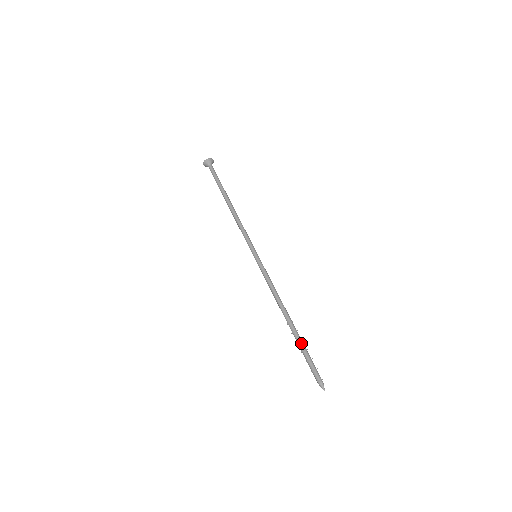
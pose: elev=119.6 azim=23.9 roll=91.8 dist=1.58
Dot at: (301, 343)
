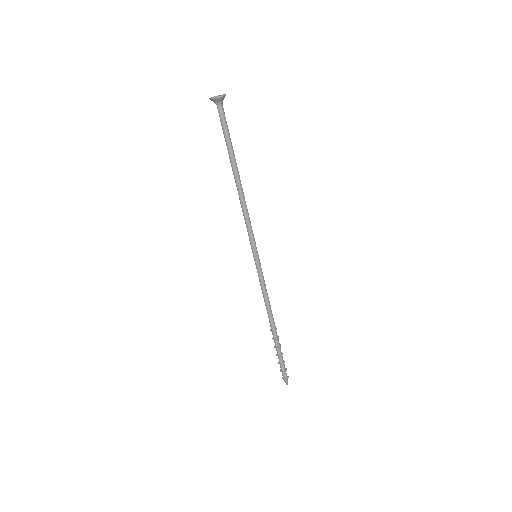
Dot at: (280, 349)
